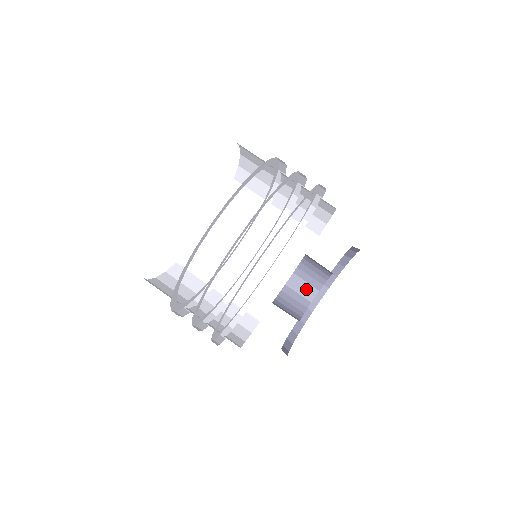
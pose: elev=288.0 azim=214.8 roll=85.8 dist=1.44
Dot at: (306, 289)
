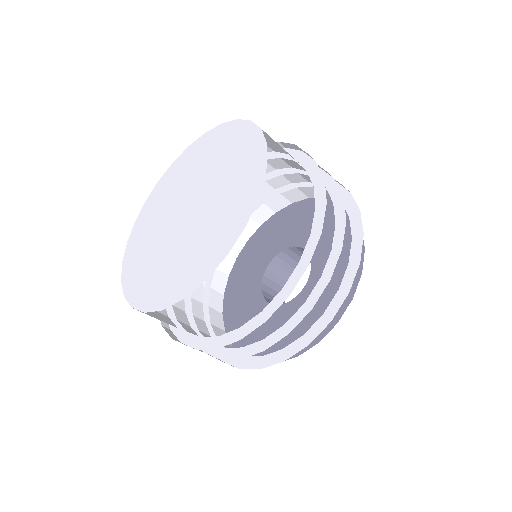
Dot at: (281, 276)
